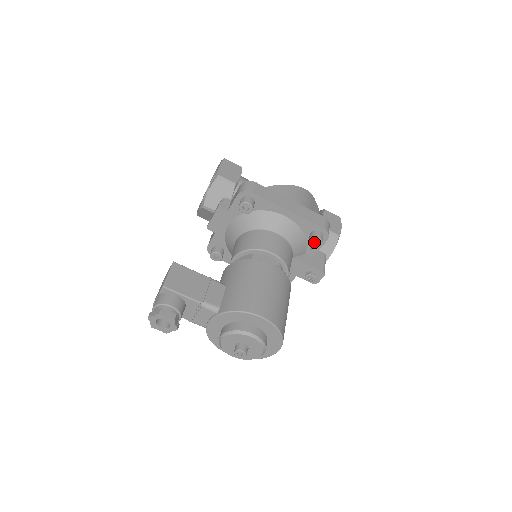
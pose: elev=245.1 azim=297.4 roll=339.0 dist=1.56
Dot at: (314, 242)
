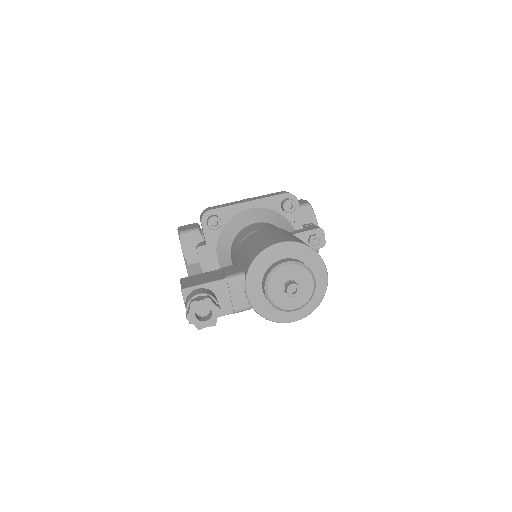
Dot at: (289, 209)
